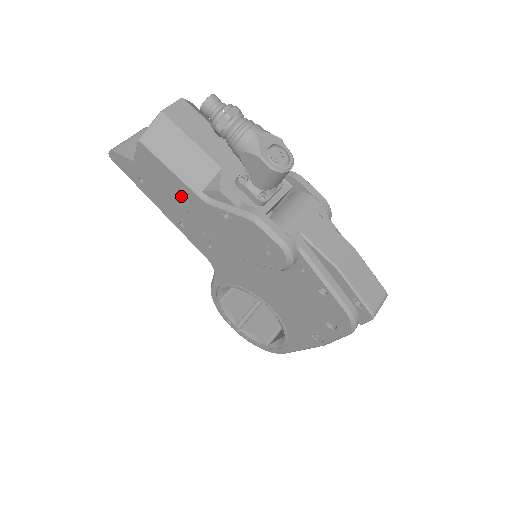
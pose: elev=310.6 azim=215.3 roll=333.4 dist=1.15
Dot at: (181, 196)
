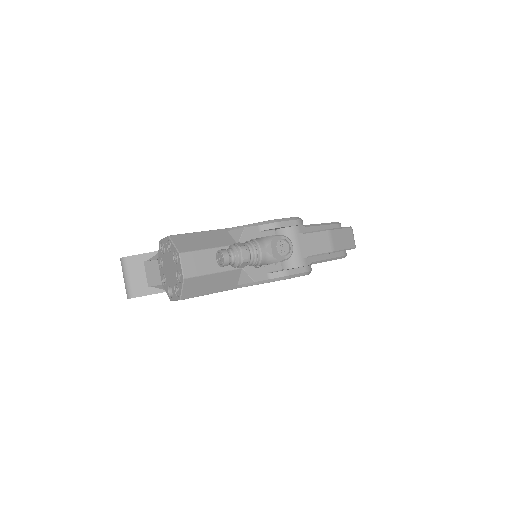
Dot at: occluded
